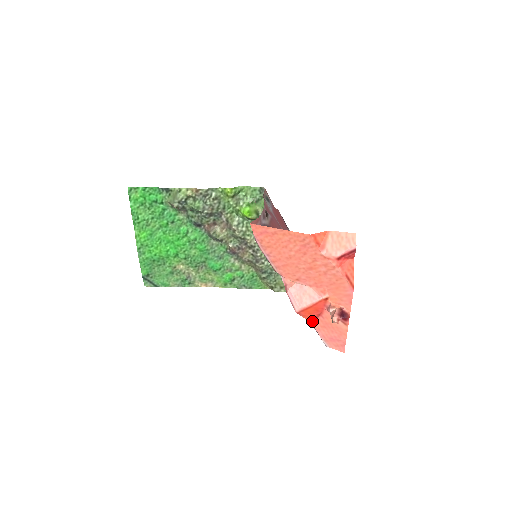
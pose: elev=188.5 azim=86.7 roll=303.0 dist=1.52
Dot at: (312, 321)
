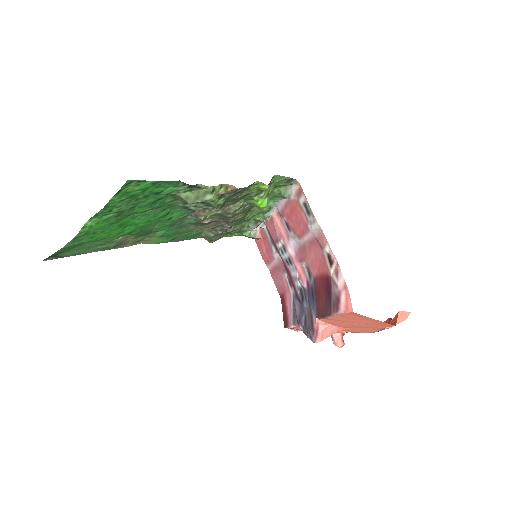
Dot at: occluded
